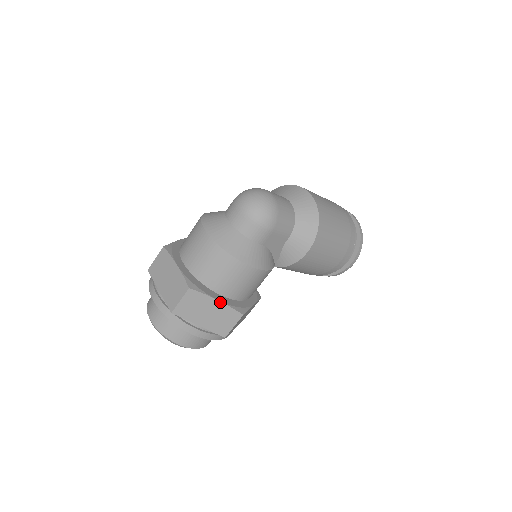
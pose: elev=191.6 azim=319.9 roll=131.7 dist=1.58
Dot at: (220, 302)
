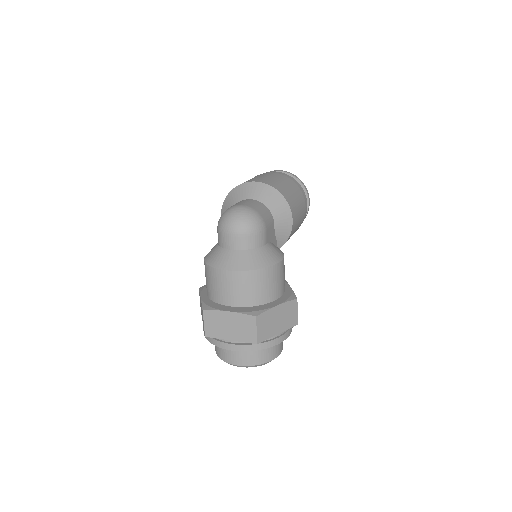
Dot at: (279, 305)
